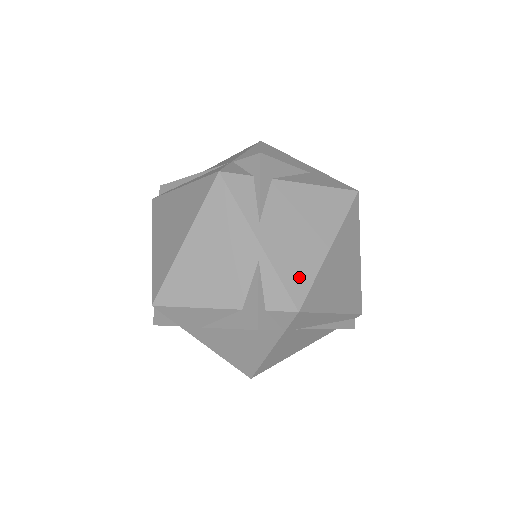
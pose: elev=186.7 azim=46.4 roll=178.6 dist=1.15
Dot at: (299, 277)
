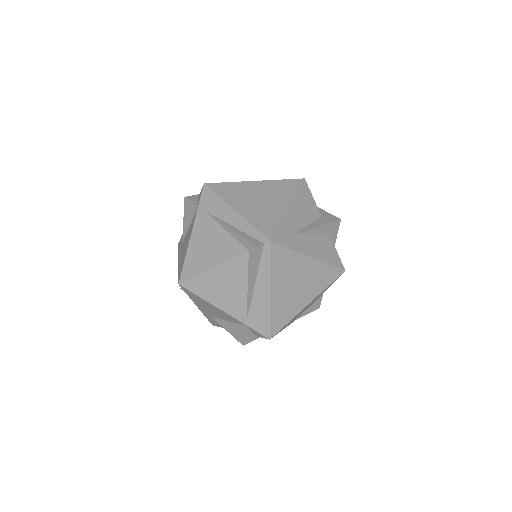
Dot at: occluded
